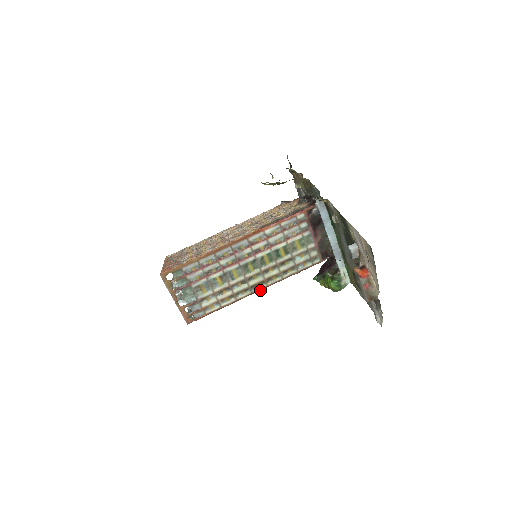
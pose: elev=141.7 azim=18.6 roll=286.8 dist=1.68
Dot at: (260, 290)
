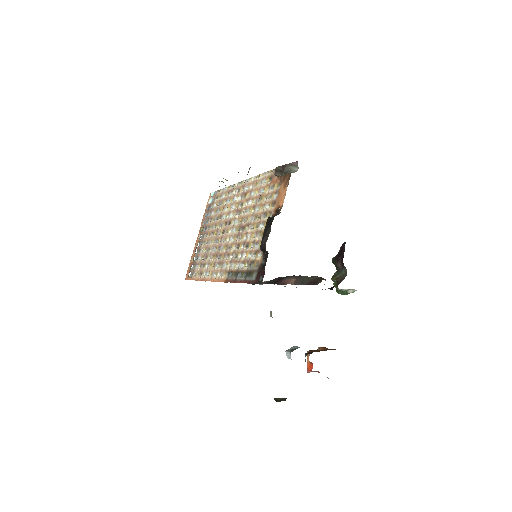
Dot at: occluded
